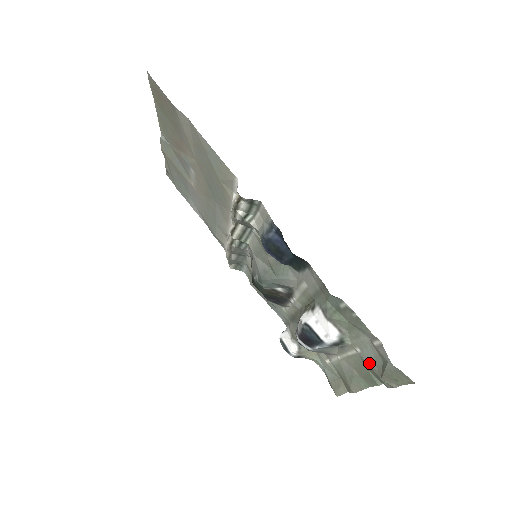
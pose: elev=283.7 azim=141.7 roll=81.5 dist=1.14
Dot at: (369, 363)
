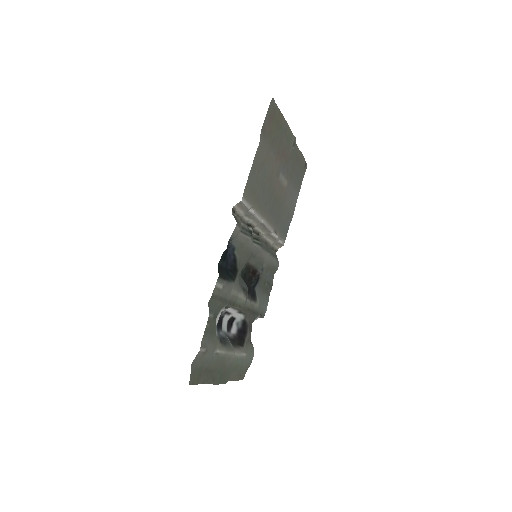
Dot at: (210, 361)
